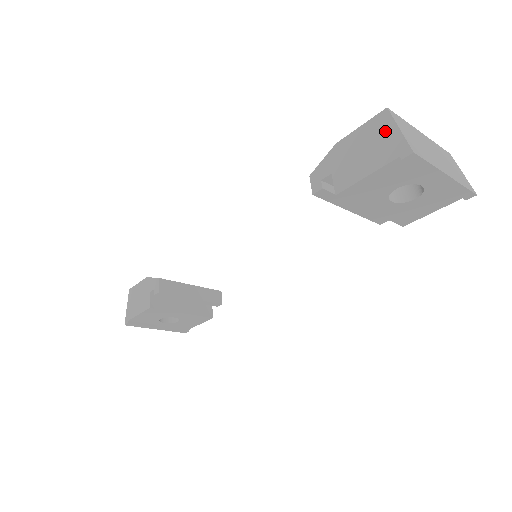
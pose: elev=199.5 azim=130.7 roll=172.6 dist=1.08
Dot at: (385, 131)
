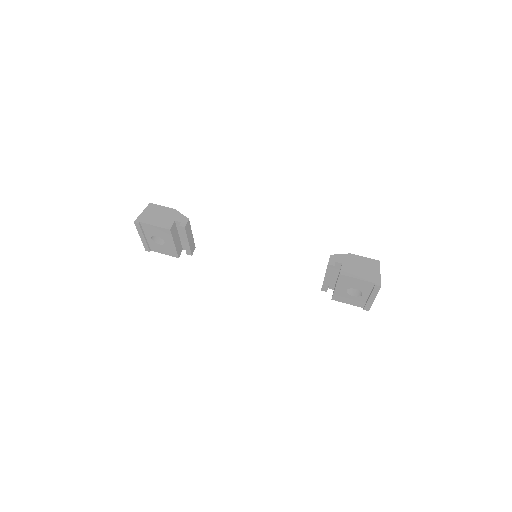
Dot at: (374, 269)
